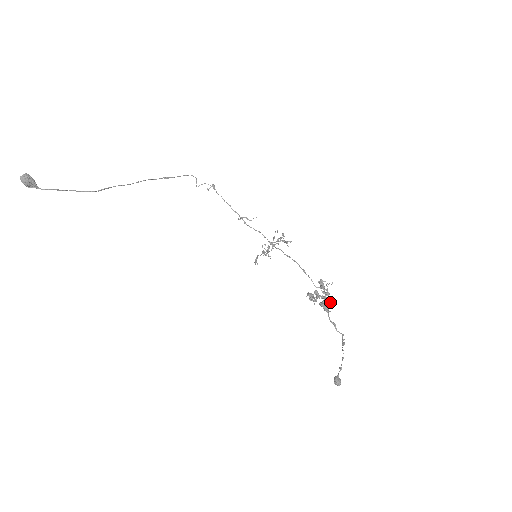
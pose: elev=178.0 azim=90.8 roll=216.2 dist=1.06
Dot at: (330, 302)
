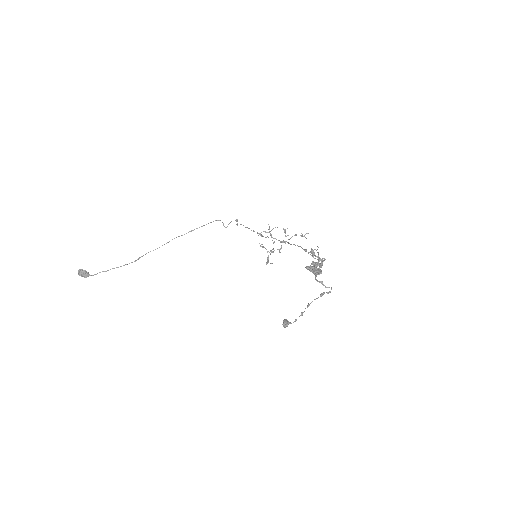
Dot at: (321, 265)
